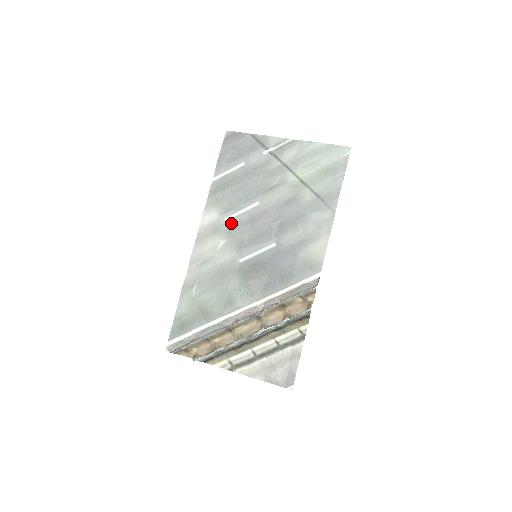
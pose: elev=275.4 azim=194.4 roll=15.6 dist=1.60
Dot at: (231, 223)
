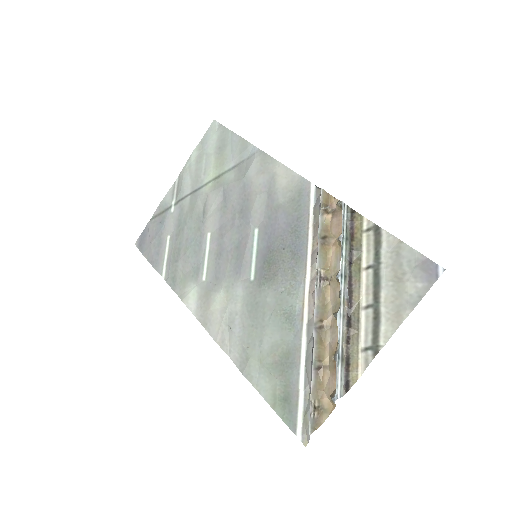
Dot at: (210, 274)
